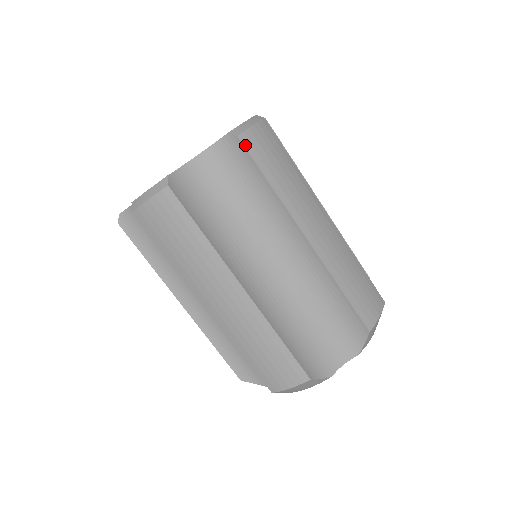
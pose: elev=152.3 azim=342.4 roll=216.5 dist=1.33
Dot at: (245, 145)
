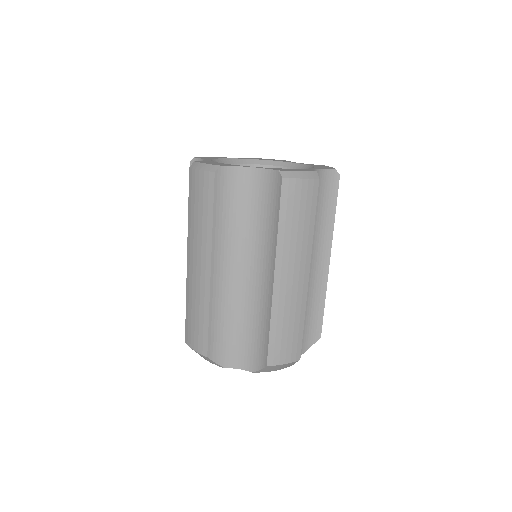
Dot at: (283, 187)
